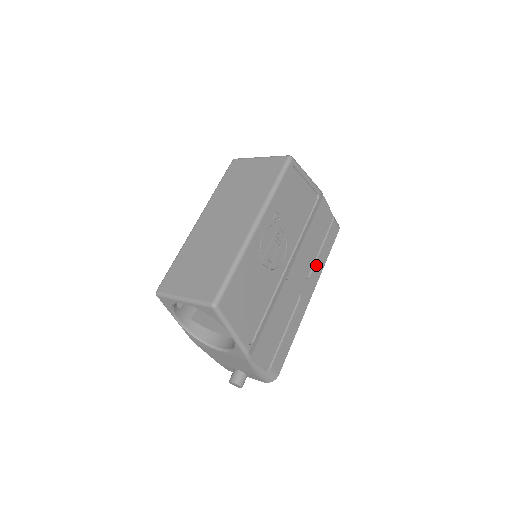
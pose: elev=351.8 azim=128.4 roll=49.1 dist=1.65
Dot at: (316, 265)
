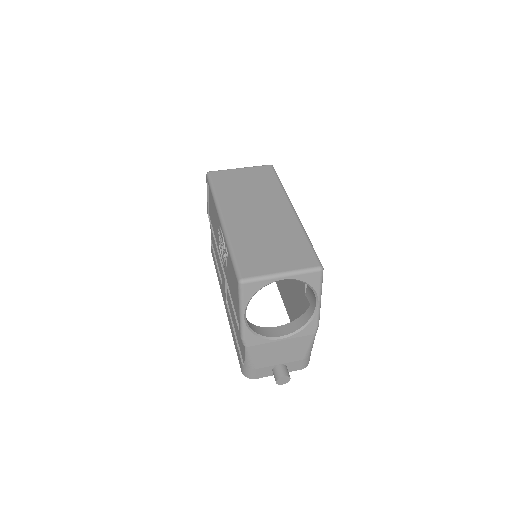
Dot at: occluded
